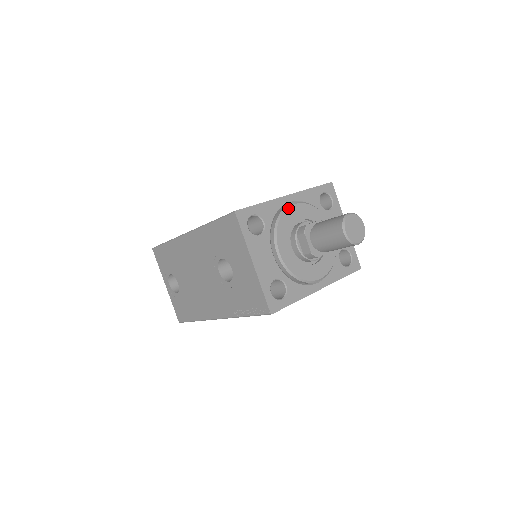
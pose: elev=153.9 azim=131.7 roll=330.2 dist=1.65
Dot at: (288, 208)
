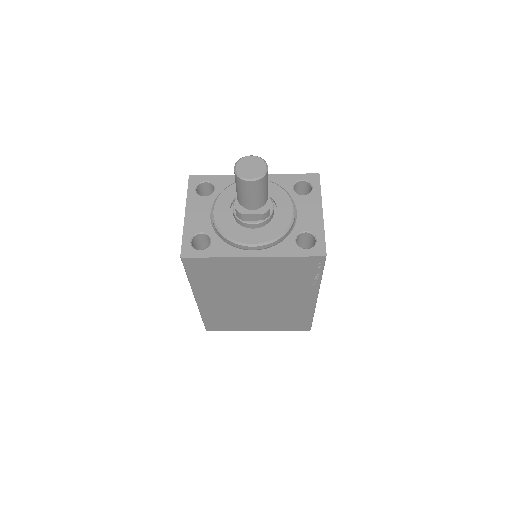
Dot at: occluded
